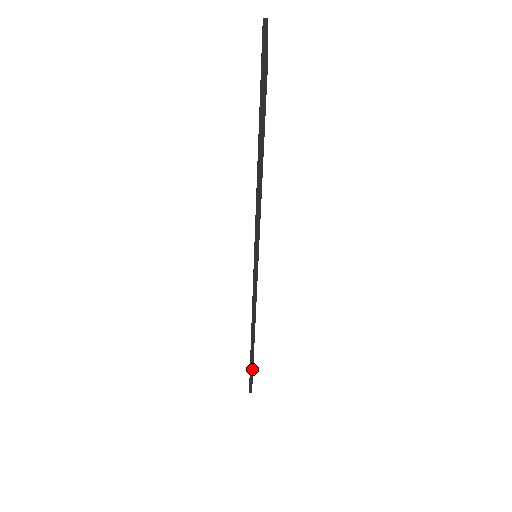
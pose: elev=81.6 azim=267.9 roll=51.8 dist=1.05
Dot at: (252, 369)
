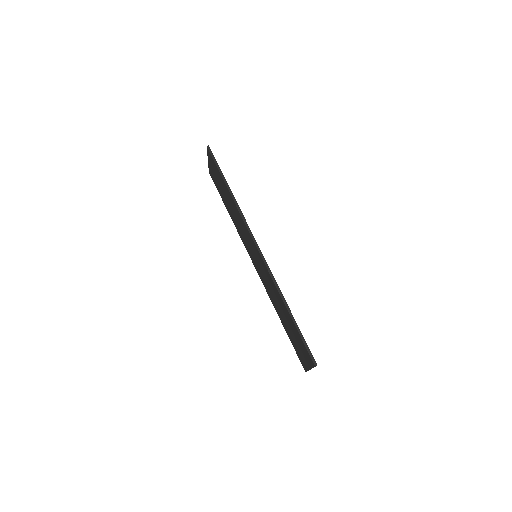
Dot at: (298, 329)
